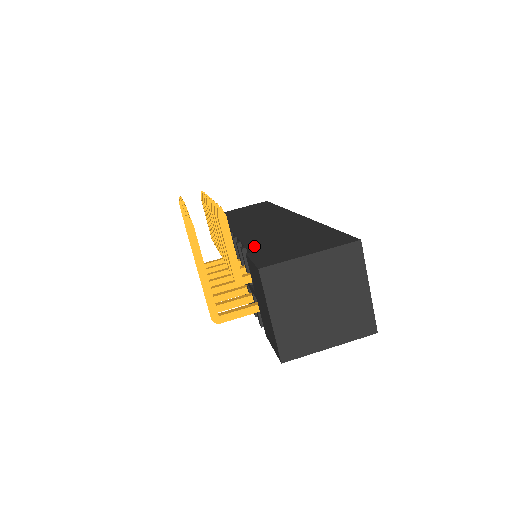
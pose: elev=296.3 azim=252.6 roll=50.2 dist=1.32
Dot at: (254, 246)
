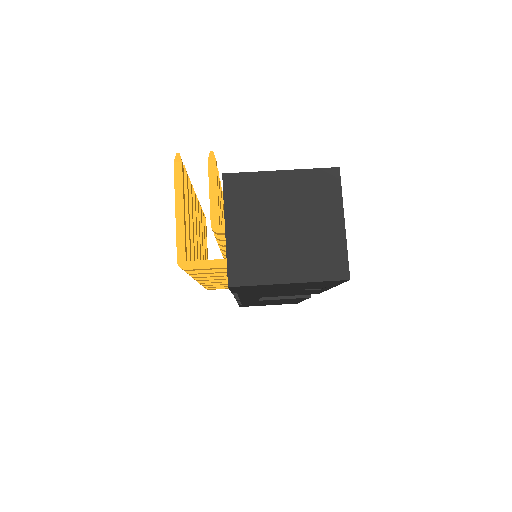
Dot at: occluded
